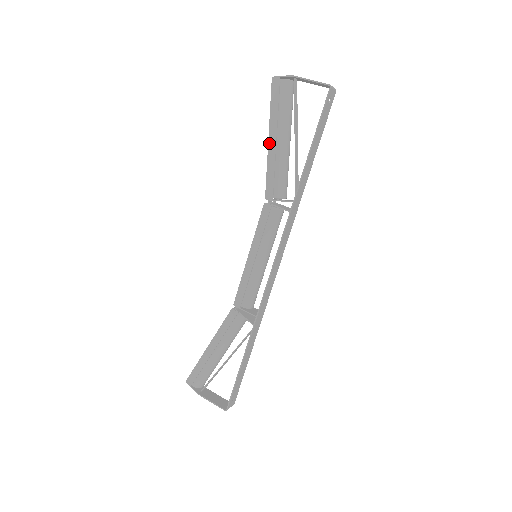
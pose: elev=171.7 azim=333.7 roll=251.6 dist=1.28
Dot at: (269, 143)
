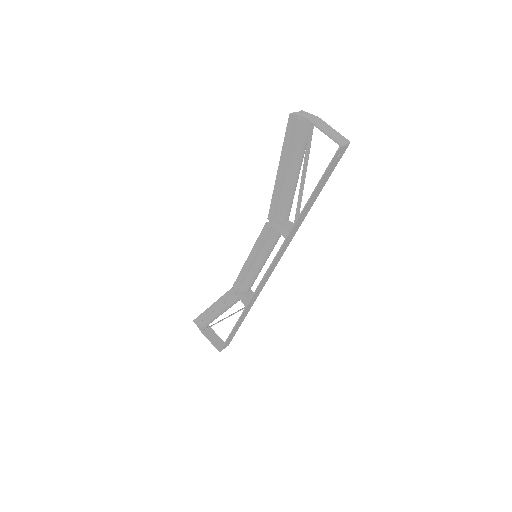
Dot at: (278, 174)
